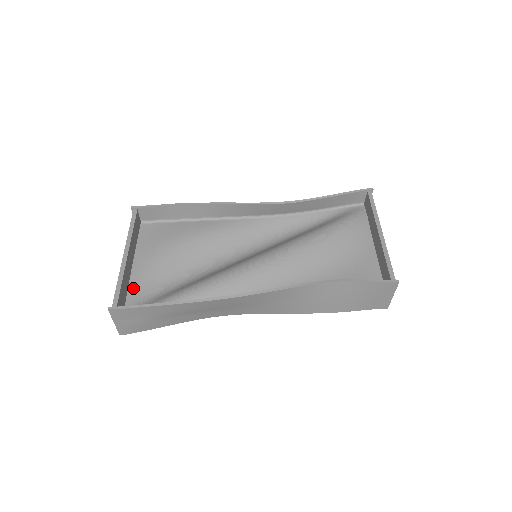
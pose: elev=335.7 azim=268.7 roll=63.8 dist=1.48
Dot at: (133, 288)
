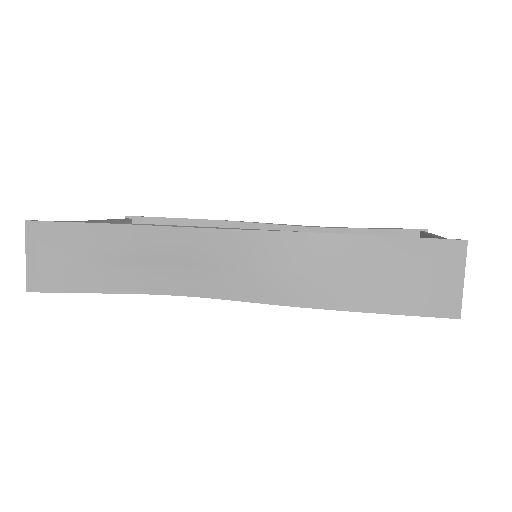
Dot at: occluded
